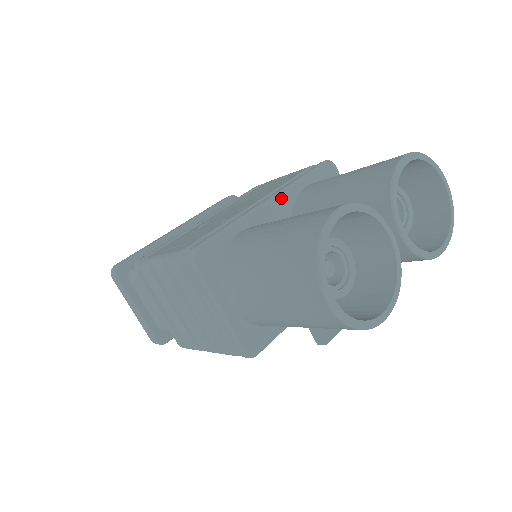
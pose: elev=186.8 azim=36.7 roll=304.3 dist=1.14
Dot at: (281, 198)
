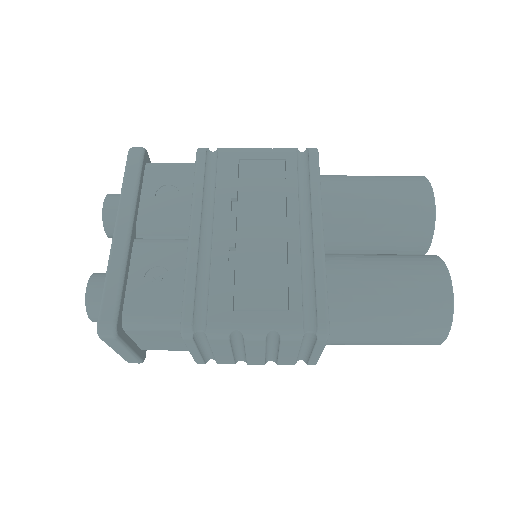
Dot at: (322, 222)
